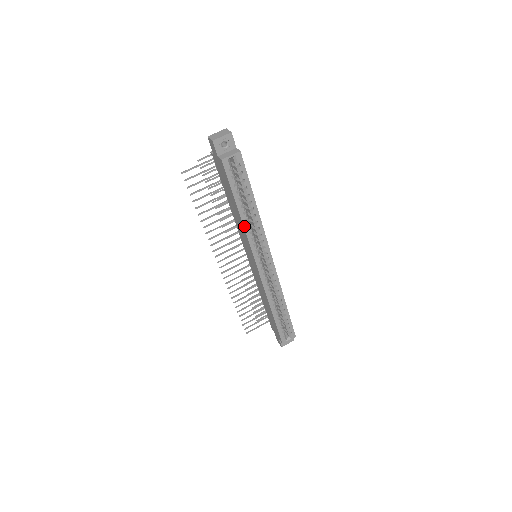
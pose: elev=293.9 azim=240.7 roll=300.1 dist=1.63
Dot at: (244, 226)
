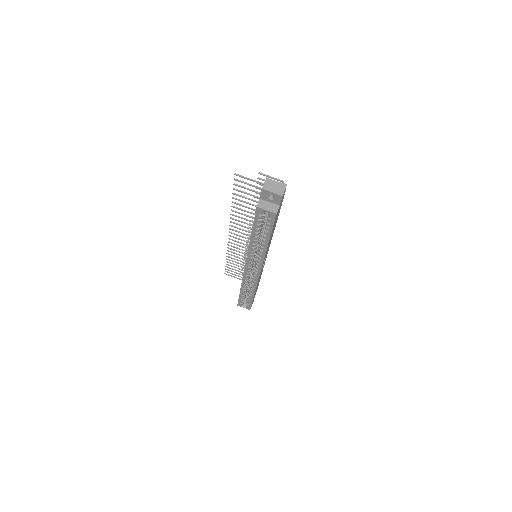
Dot at: (250, 245)
